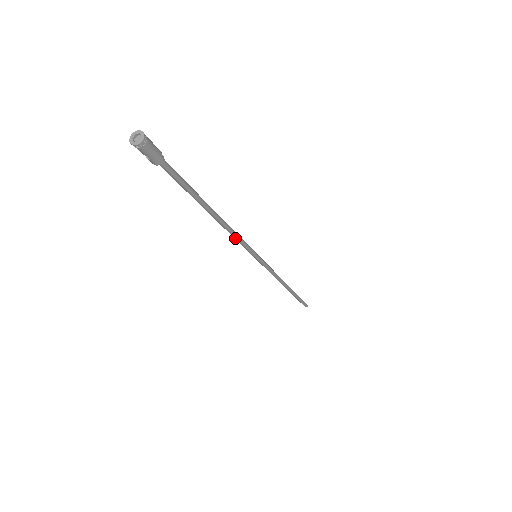
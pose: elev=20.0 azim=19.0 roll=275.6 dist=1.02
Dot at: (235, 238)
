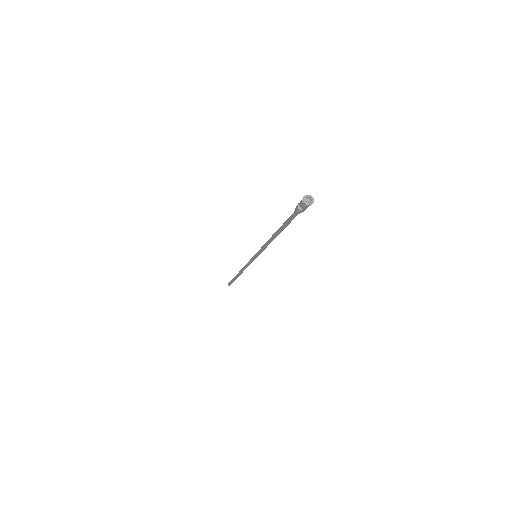
Dot at: (265, 247)
